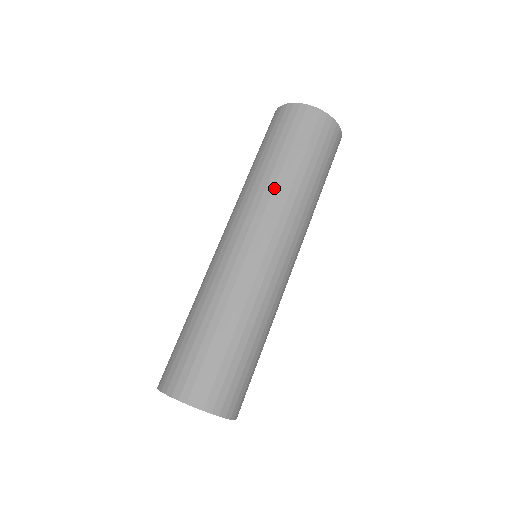
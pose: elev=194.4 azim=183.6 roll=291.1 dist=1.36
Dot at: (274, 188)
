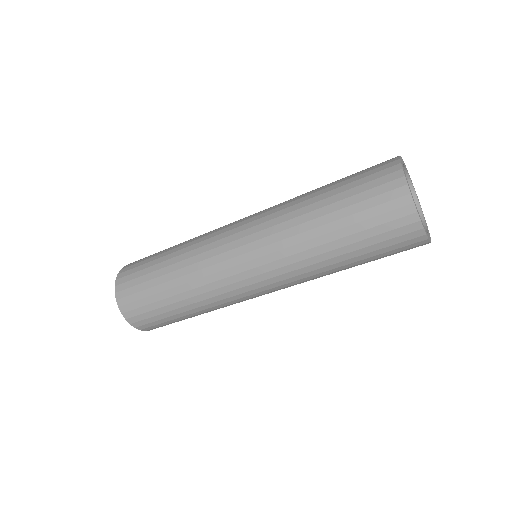
Dot at: (293, 227)
